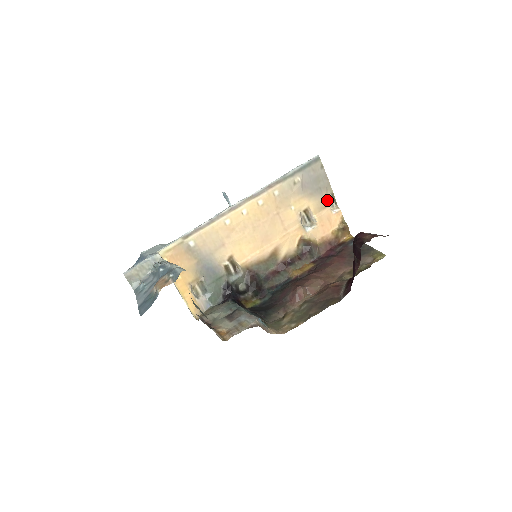
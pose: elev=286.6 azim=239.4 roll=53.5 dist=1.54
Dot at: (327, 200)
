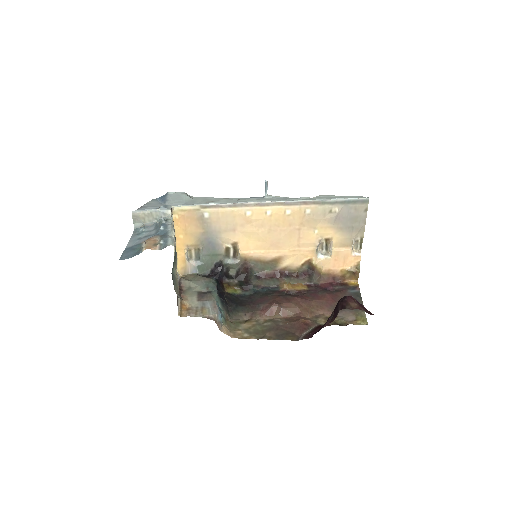
Dot at: (354, 241)
